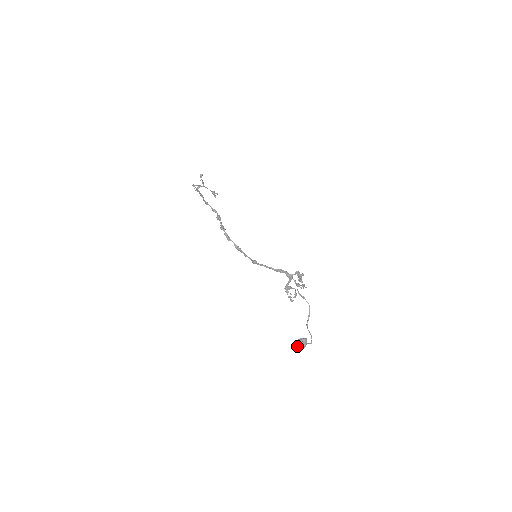
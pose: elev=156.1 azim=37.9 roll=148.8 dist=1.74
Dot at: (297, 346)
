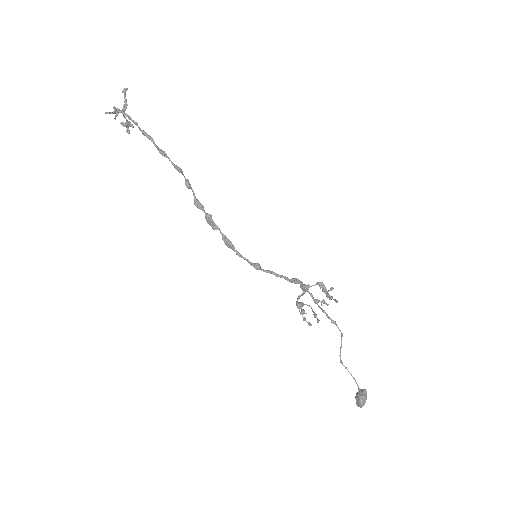
Dot at: (363, 405)
